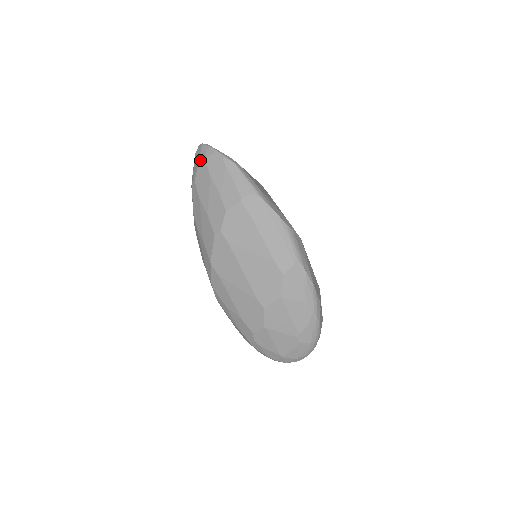
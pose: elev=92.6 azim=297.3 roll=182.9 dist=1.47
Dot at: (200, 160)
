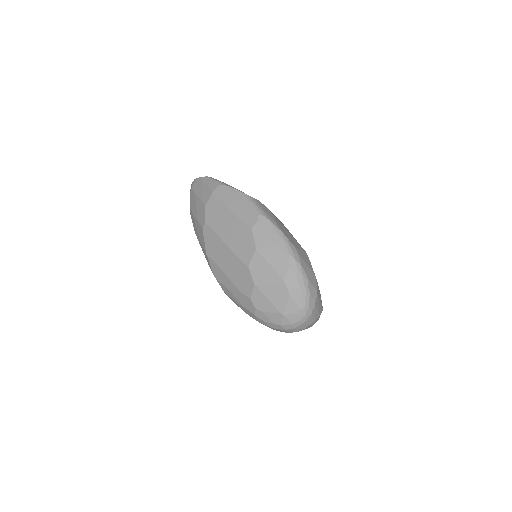
Dot at: (190, 191)
